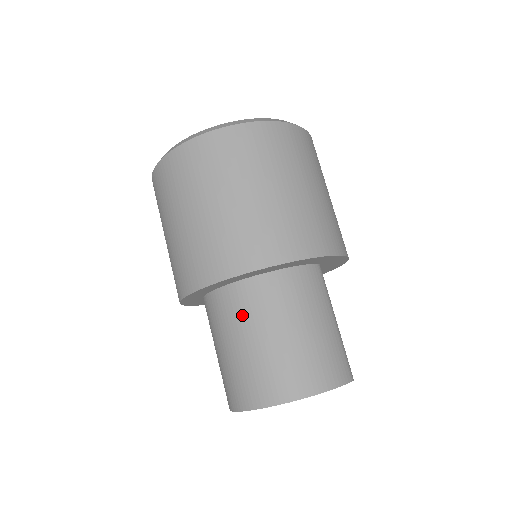
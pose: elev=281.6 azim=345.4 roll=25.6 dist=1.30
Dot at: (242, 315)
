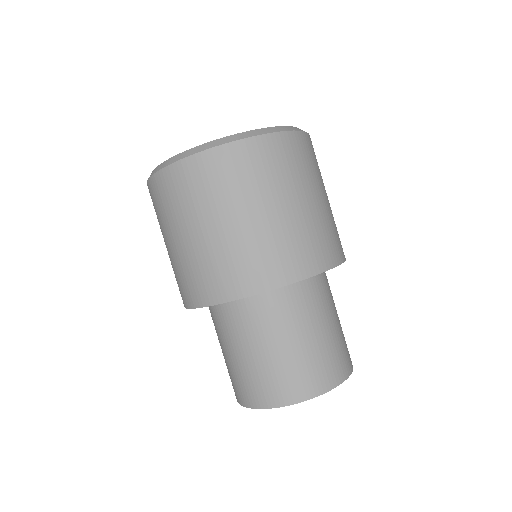
Dot at: (278, 319)
